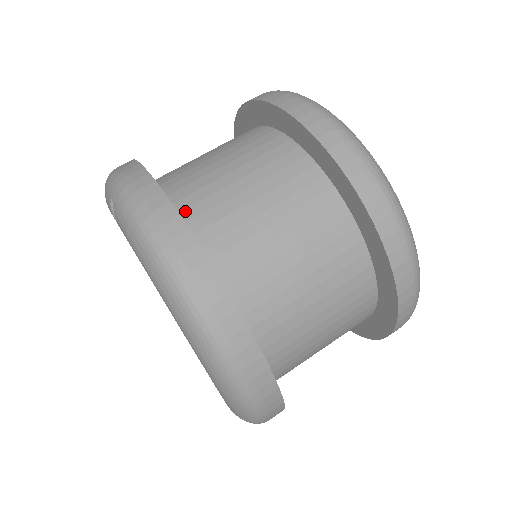
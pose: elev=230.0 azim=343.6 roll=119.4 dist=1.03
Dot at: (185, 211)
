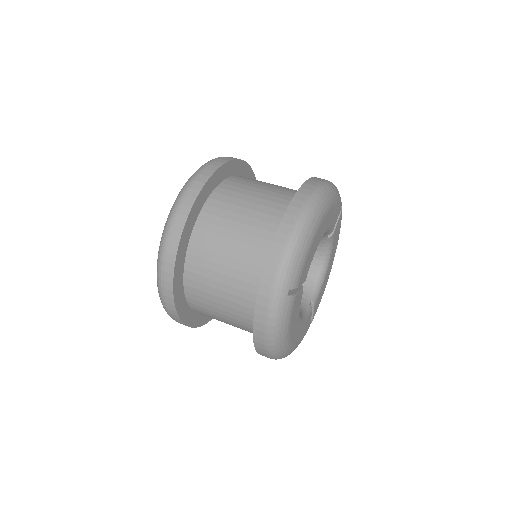
Dot at: occluded
